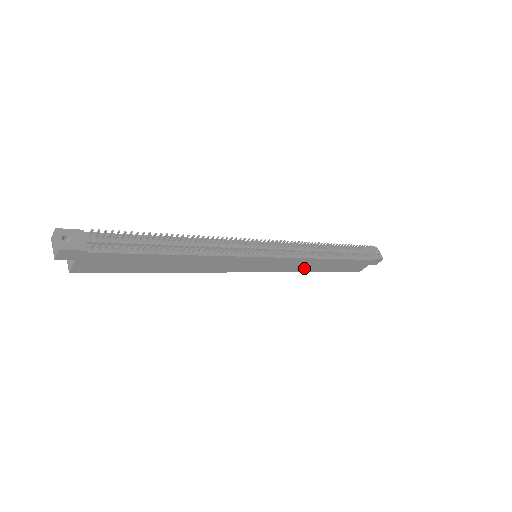
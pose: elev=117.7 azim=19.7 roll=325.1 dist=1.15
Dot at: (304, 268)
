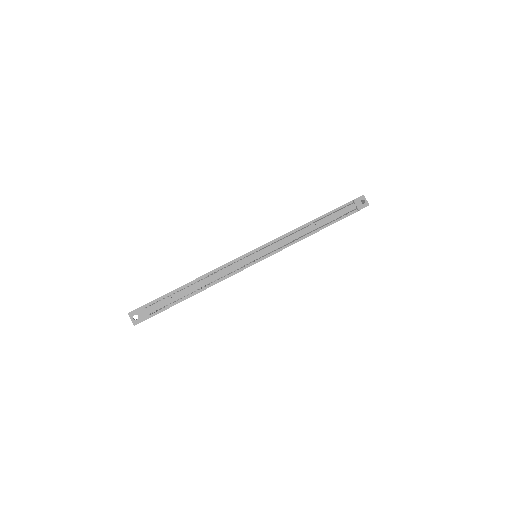
Dot at: occluded
